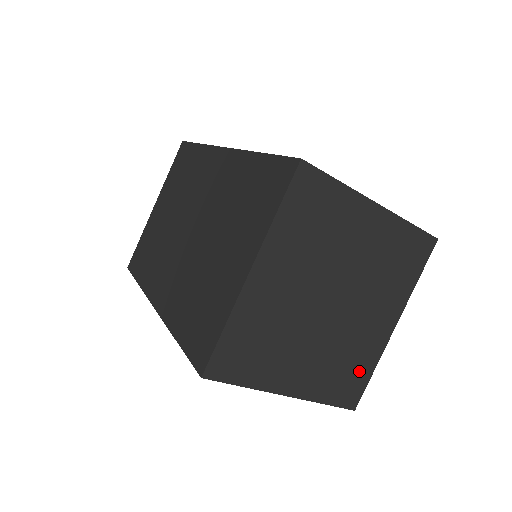
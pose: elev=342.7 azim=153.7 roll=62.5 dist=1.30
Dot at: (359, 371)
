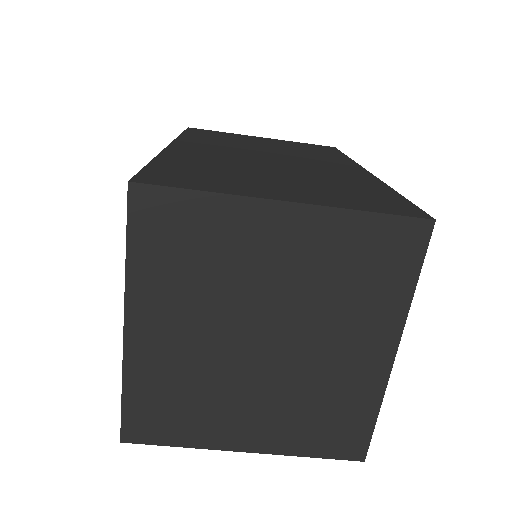
Dot at: (351, 416)
